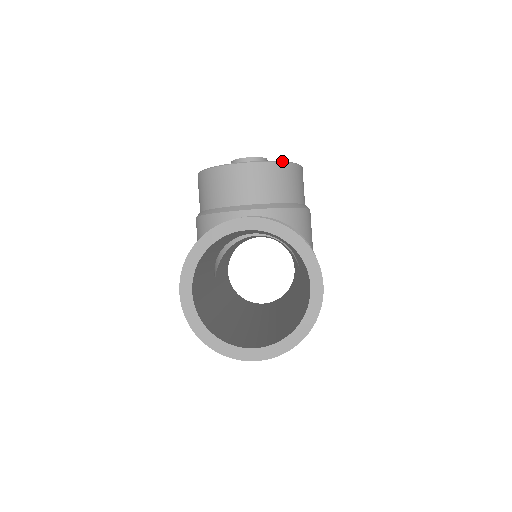
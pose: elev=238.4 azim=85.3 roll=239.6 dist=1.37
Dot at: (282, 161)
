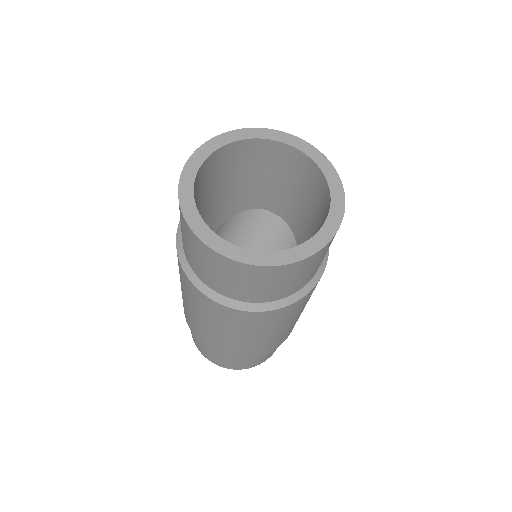
Dot at: occluded
